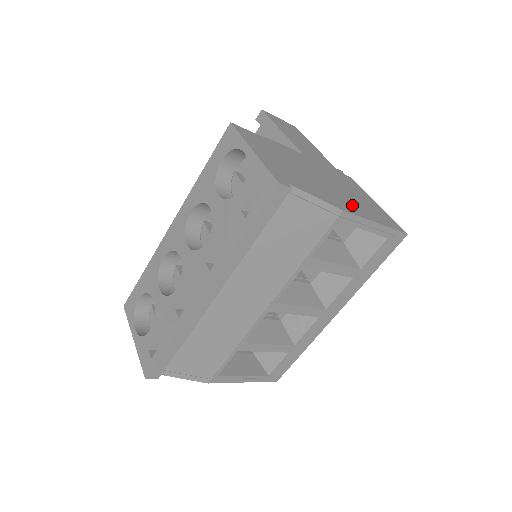
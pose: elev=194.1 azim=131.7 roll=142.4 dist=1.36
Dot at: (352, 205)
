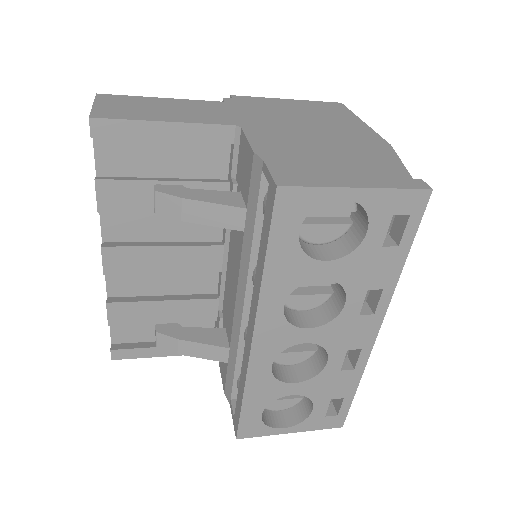
Dot at: (351, 129)
